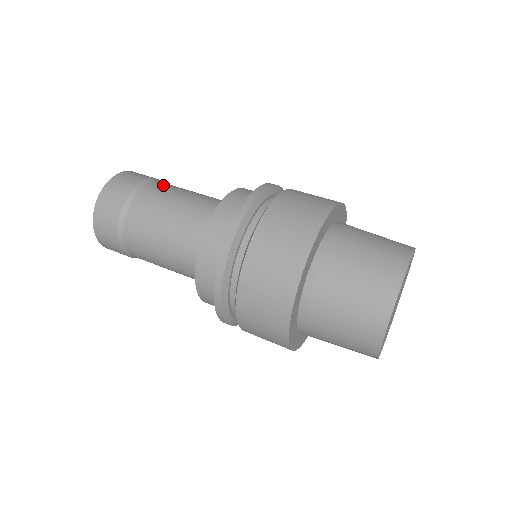
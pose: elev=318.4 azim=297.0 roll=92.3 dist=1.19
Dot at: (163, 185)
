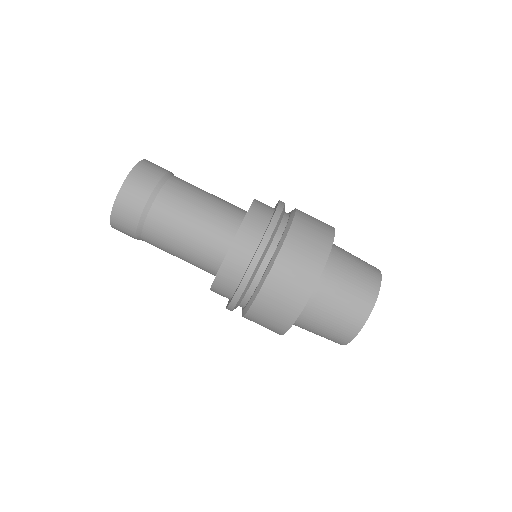
Dot at: (169, 199)
